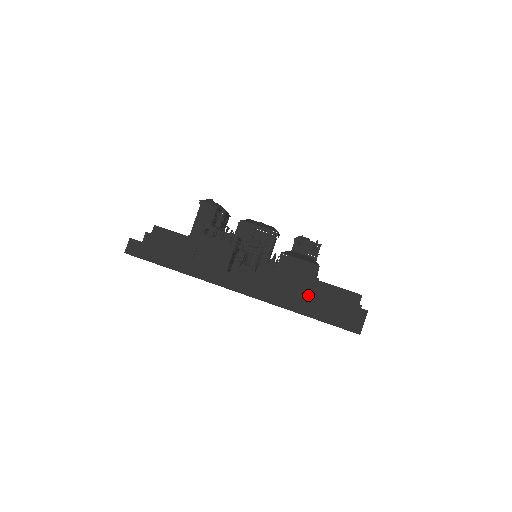
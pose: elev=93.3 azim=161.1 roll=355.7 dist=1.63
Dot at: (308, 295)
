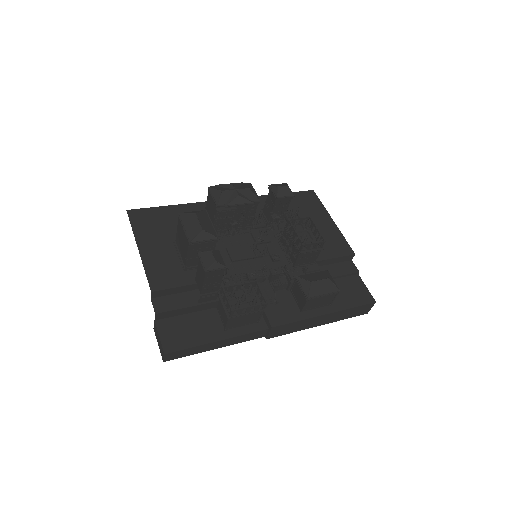
Dot at: (333, 315)
